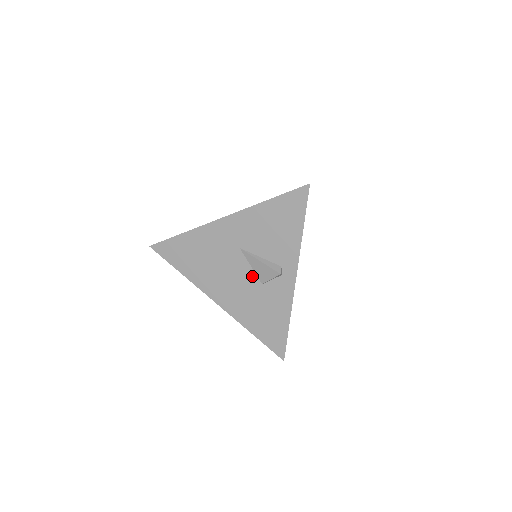
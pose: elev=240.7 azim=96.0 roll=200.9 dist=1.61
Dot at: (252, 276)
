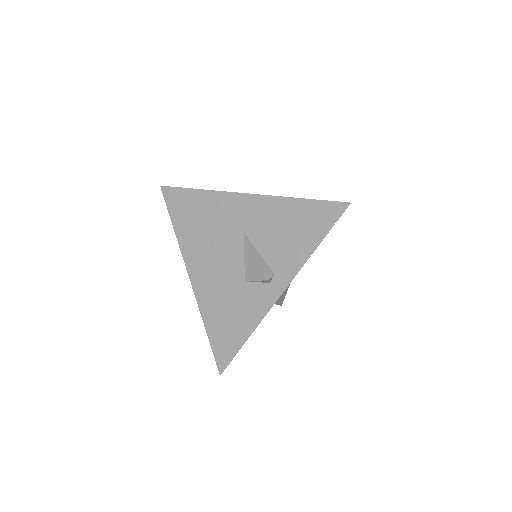
Dot at: (240, 268)
